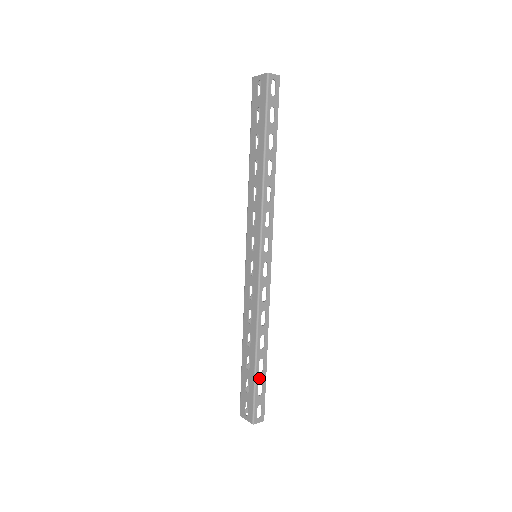
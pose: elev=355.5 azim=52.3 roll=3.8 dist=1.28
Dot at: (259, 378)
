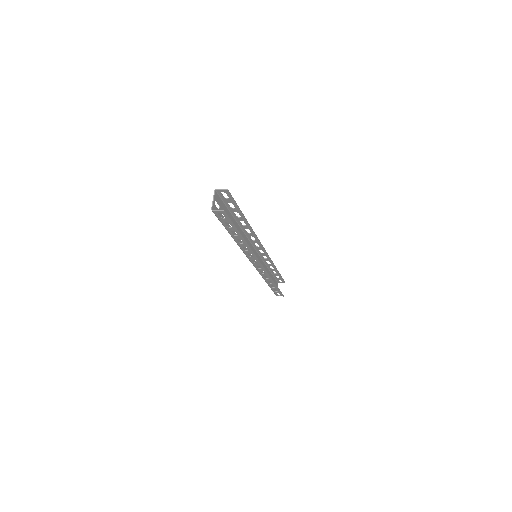
Dot at: (273, 288)
